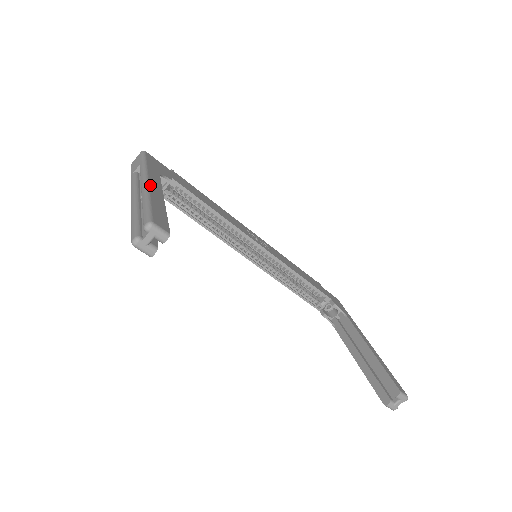
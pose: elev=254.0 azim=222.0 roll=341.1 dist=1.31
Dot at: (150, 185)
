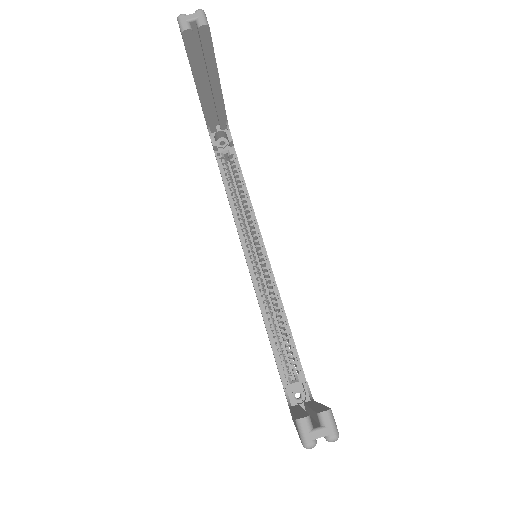
Dot at: occluded
